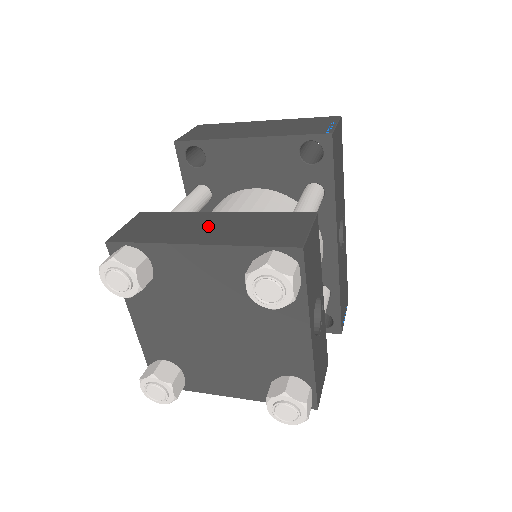
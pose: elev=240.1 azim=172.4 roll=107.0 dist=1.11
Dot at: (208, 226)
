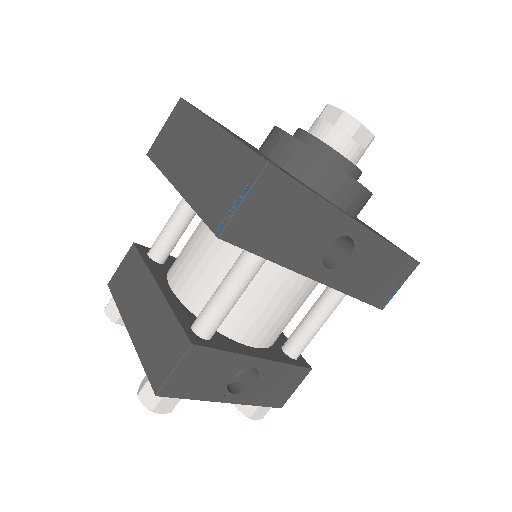
Dot at: (143, 307)
